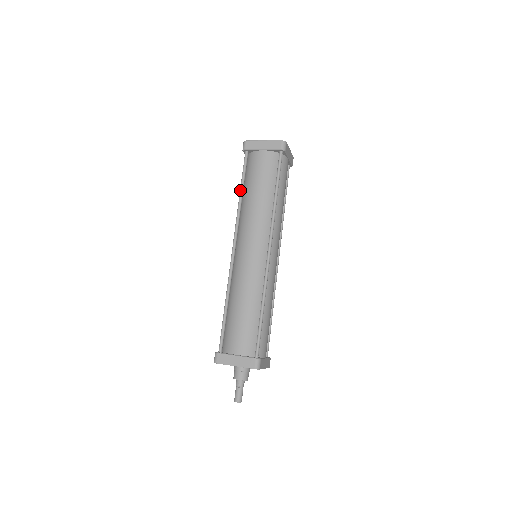
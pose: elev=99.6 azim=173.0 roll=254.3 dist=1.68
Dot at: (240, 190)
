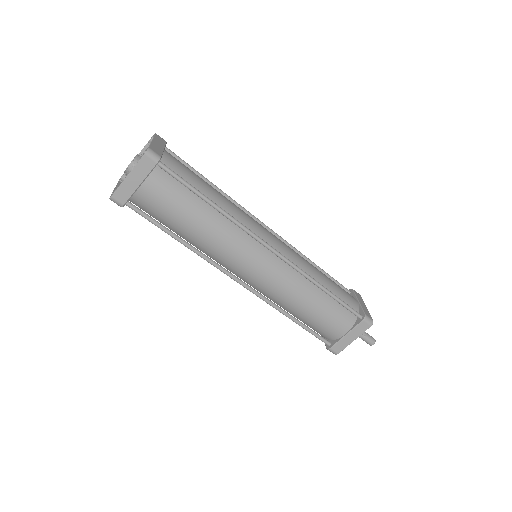
Dot at: occluded
